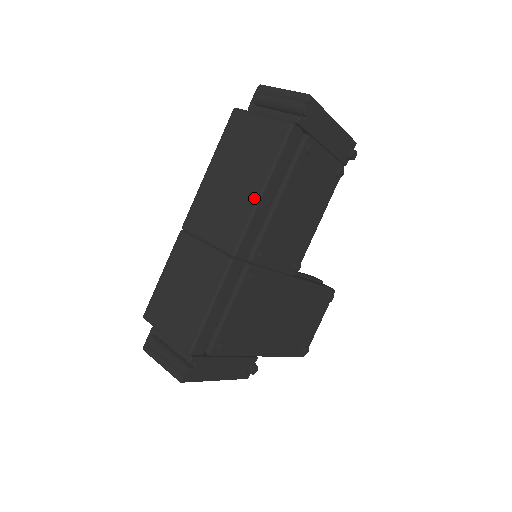
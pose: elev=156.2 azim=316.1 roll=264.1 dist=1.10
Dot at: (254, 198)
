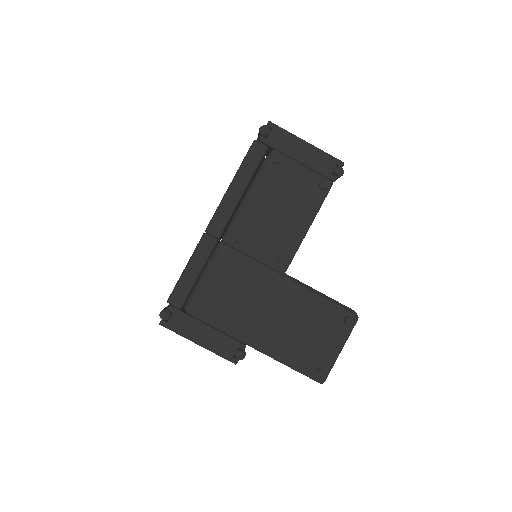
Dot at: (226, 192)
